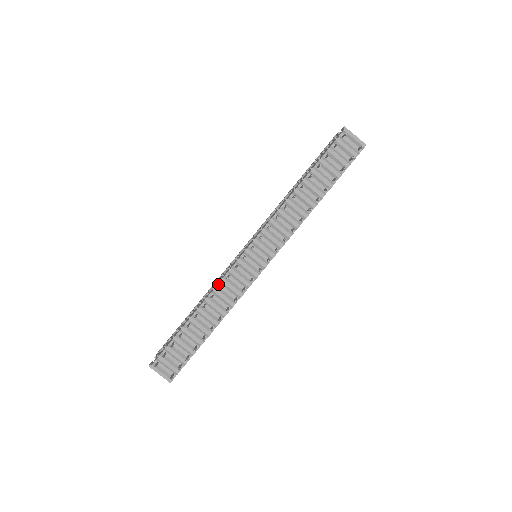
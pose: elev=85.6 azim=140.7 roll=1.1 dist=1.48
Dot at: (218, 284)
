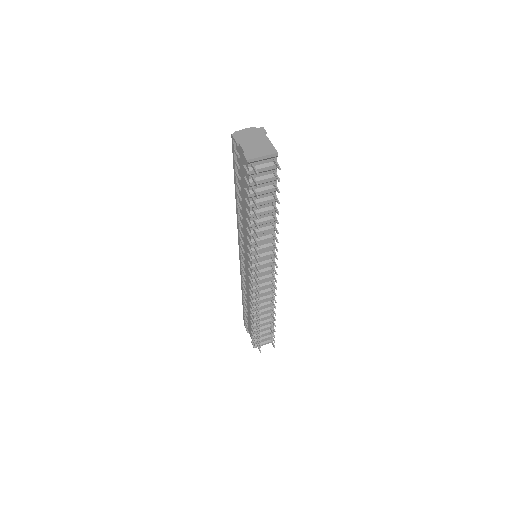
Dot at: (253, 299)
